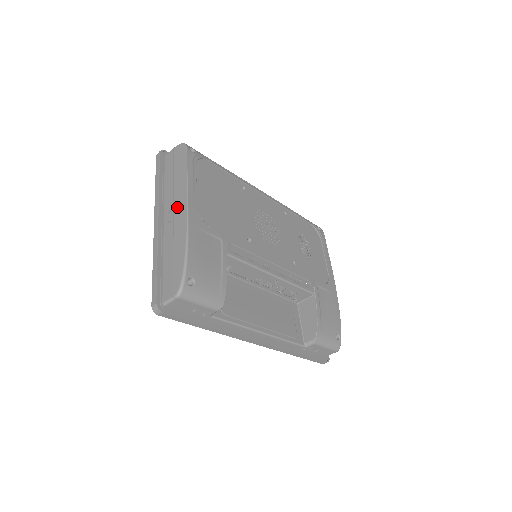
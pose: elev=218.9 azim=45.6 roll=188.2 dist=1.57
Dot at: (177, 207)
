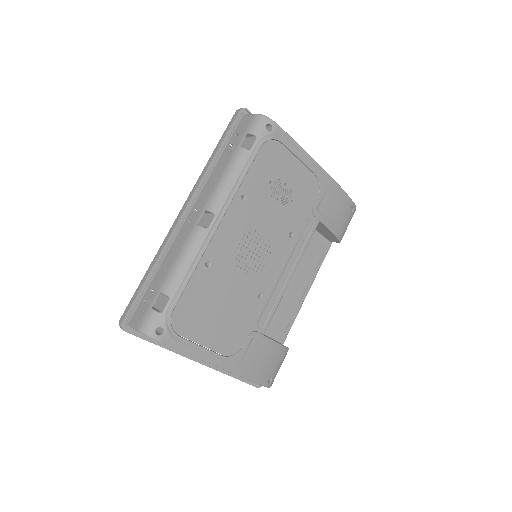
Dot at: occluded
